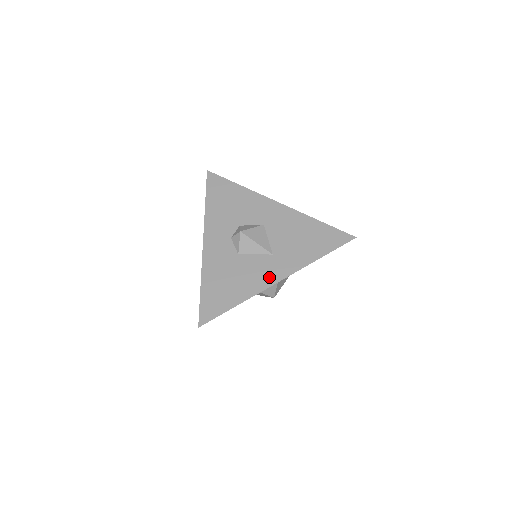
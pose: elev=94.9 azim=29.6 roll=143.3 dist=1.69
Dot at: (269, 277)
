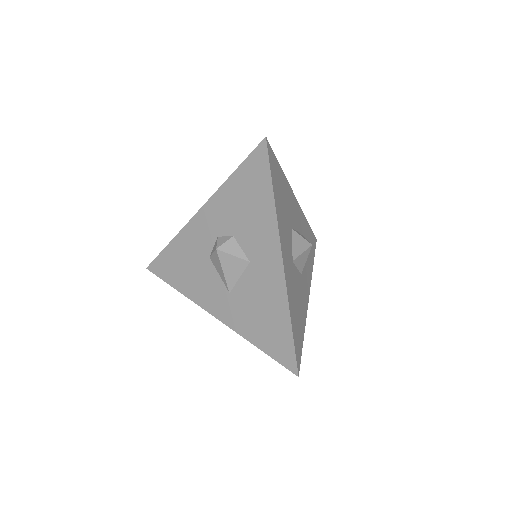
Dot at: (210, 303)
